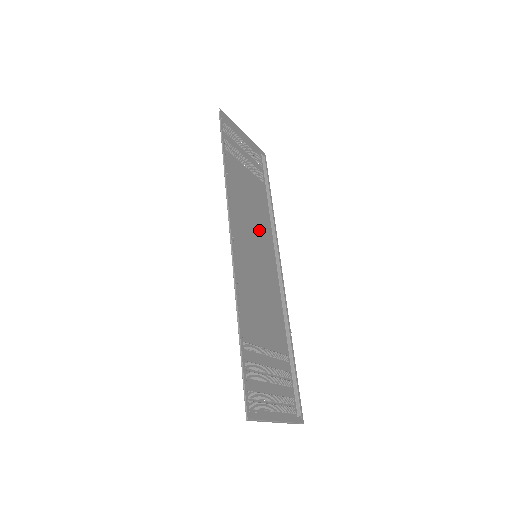
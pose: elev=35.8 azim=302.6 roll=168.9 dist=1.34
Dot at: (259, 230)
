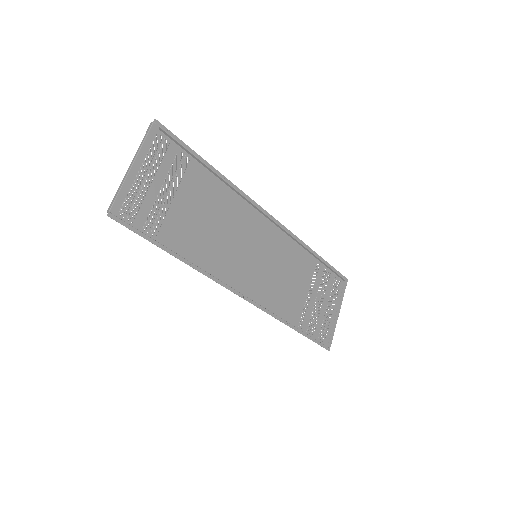
Dot at: (236, 226)
